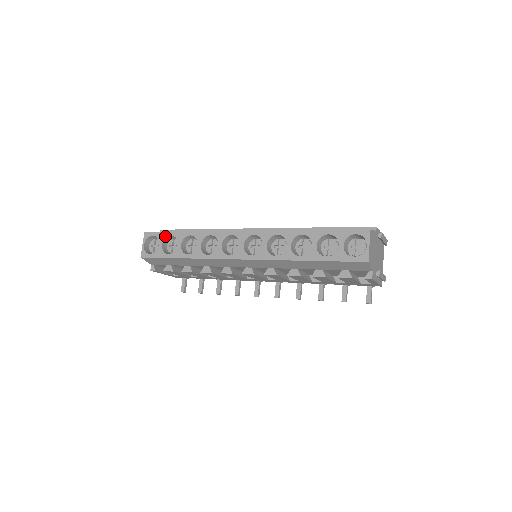
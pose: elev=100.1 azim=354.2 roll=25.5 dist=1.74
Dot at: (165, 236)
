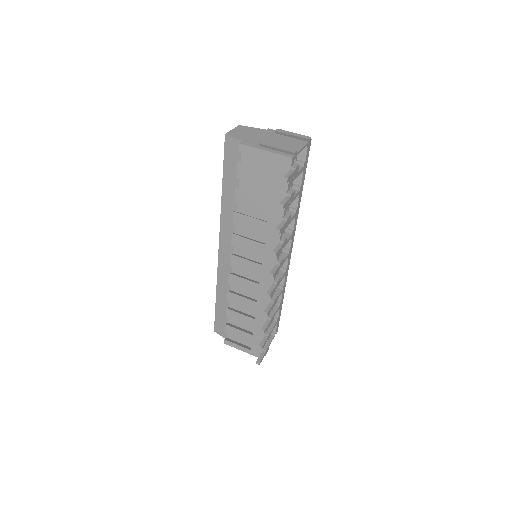
Dot at: occluded
